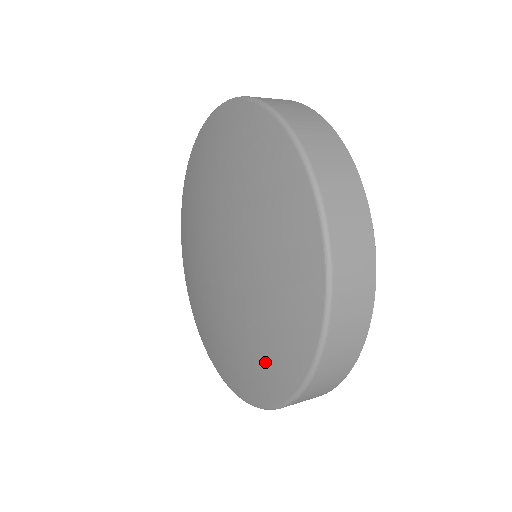
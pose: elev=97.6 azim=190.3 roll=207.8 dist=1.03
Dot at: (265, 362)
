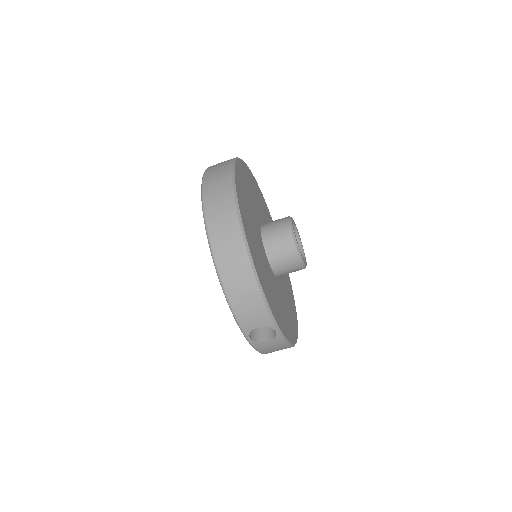
Dot at: occluded
